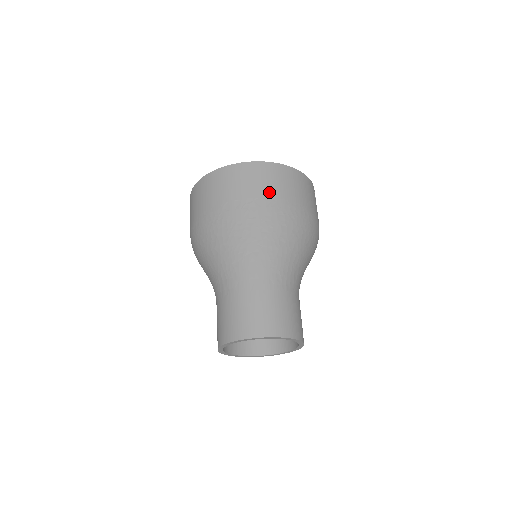
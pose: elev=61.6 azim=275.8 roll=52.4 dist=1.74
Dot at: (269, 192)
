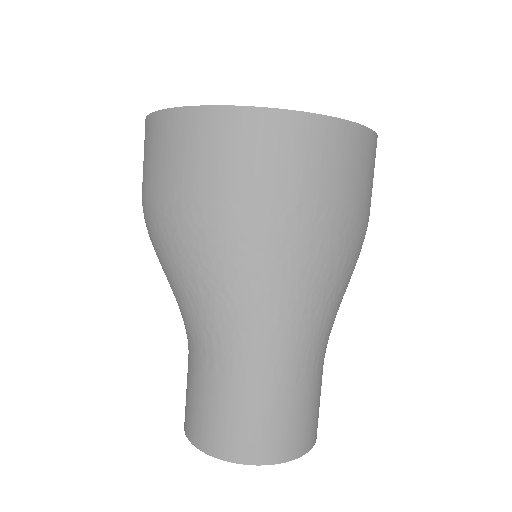
Dot at: (326, 190)
